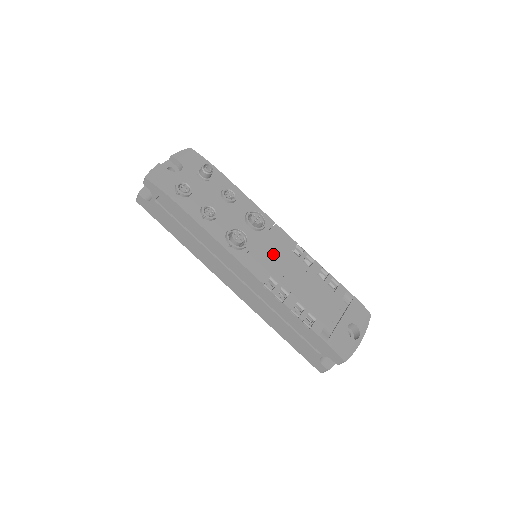
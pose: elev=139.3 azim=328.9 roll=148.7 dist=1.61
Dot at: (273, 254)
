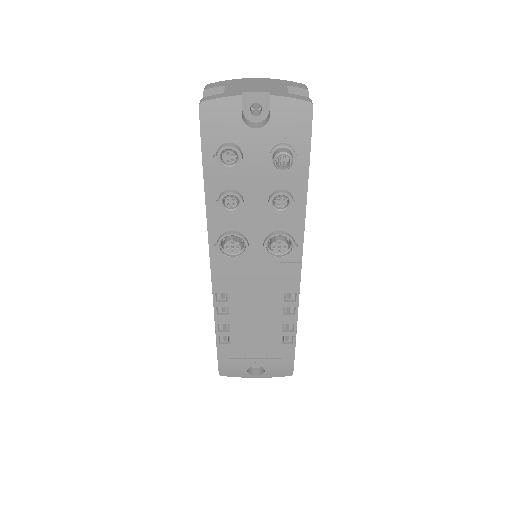
Dot at: (257, 281)
